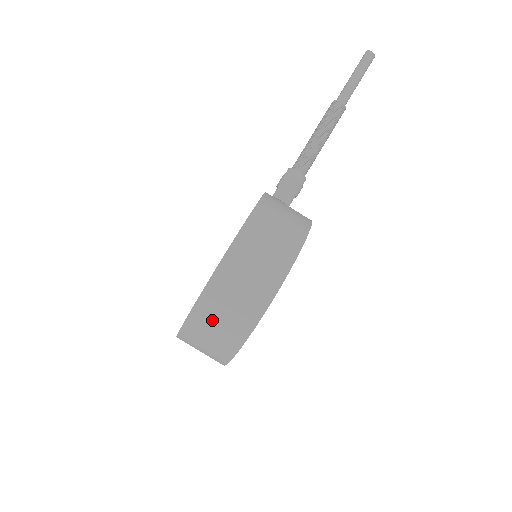
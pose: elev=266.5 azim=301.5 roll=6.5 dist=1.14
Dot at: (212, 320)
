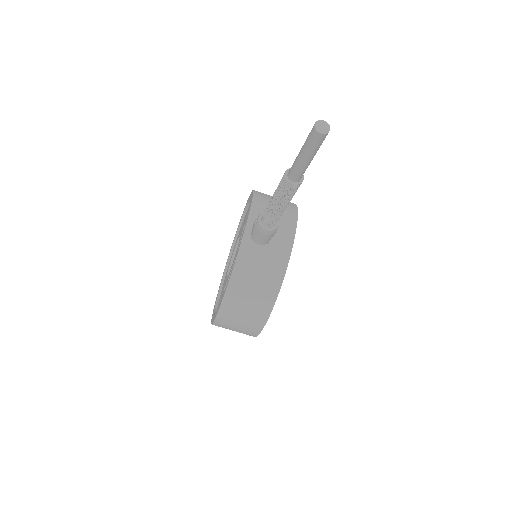
Dot at: occluded
